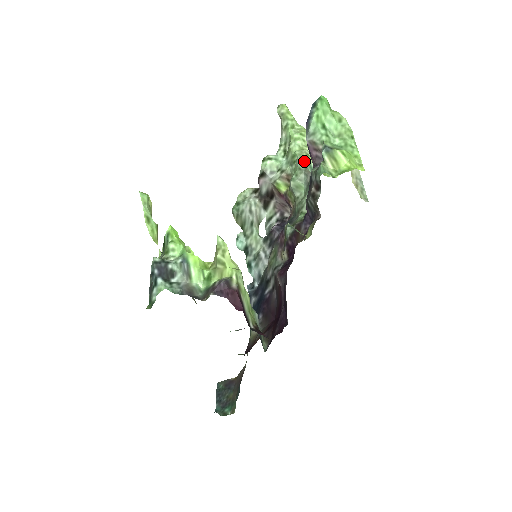
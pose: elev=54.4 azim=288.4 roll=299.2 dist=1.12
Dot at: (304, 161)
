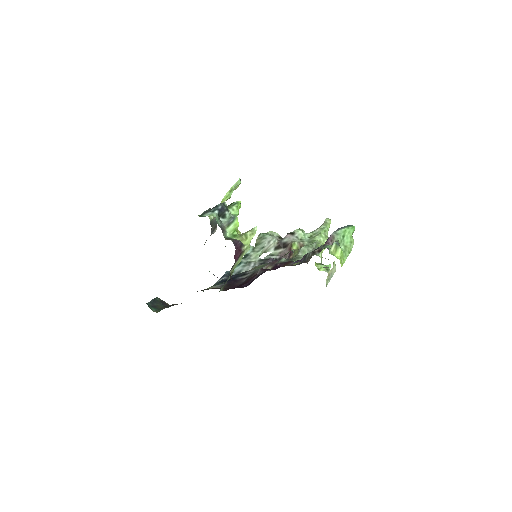
Dot at: (317, 246)
